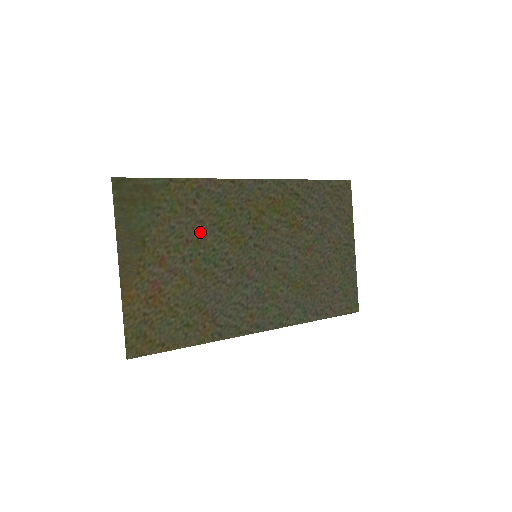
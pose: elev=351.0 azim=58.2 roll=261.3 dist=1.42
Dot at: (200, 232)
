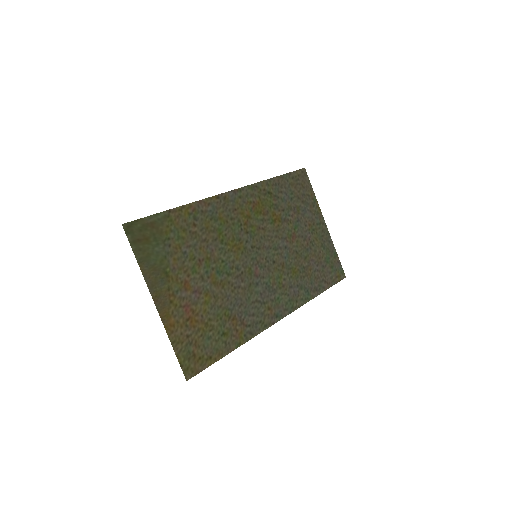
Dot at: (207, 250)
